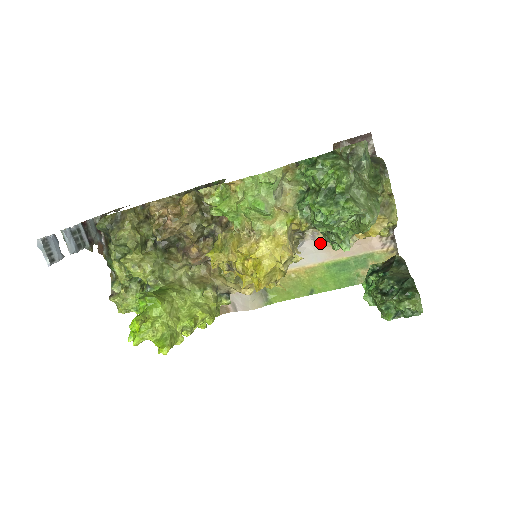
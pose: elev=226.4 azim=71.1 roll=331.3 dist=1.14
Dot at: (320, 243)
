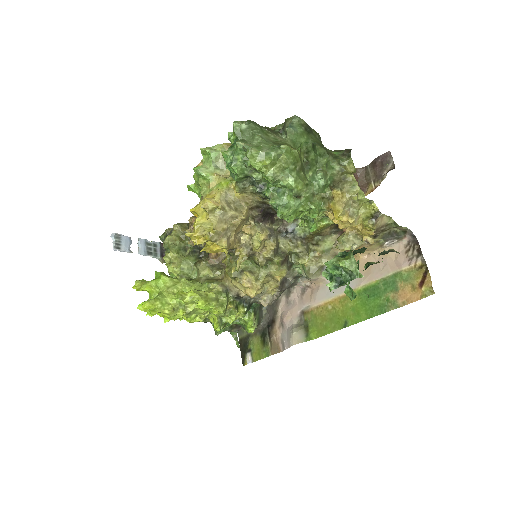
Dot at: occluded
